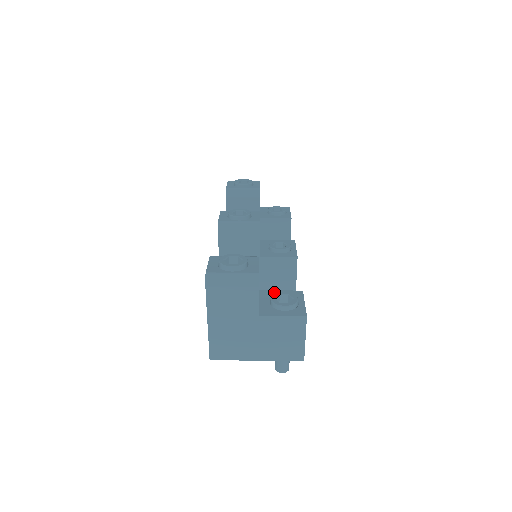
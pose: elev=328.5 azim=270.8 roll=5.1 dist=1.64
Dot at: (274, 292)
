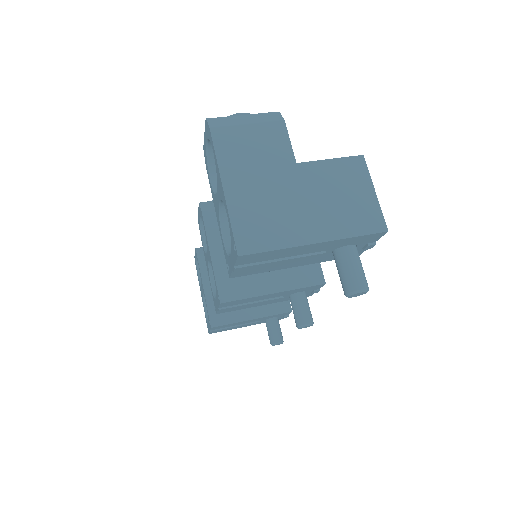
Dot at: occluded
